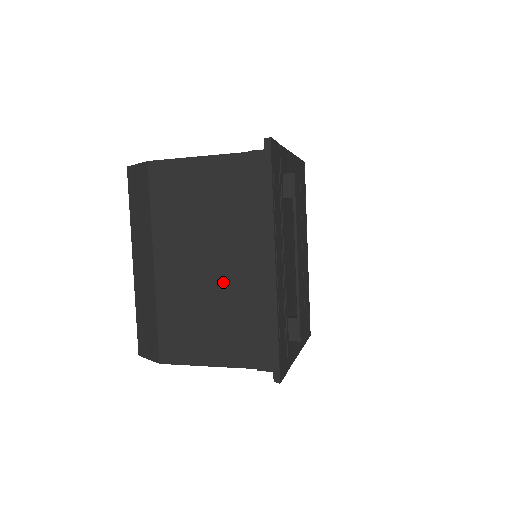
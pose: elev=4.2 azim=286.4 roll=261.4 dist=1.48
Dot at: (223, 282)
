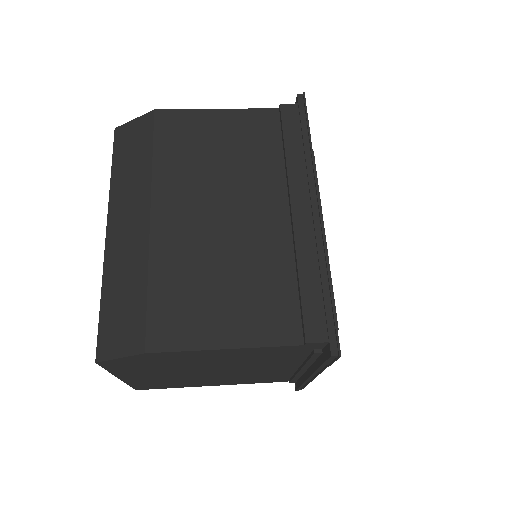
Dot at: (249, 235)
